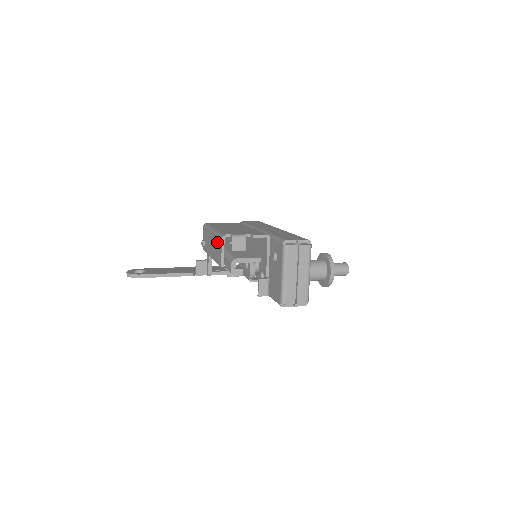
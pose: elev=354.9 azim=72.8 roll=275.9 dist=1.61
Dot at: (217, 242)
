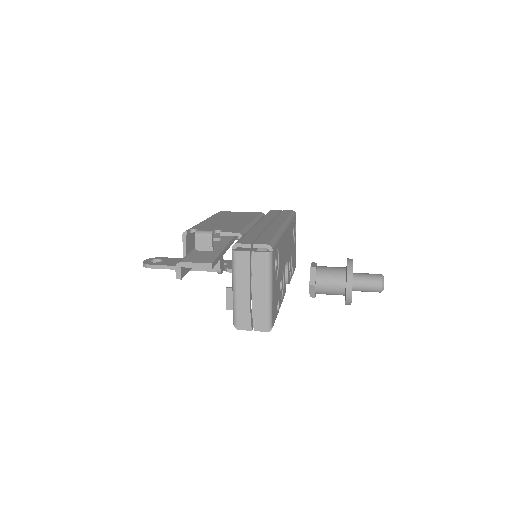
Dot at: occluded
